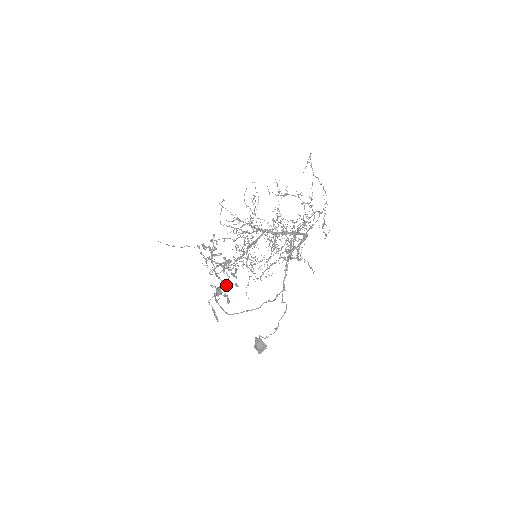
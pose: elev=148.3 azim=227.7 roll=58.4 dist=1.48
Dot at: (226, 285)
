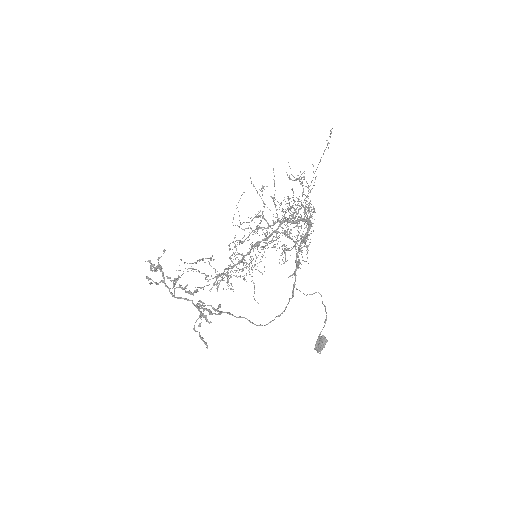
Dot at: (197, 305)
